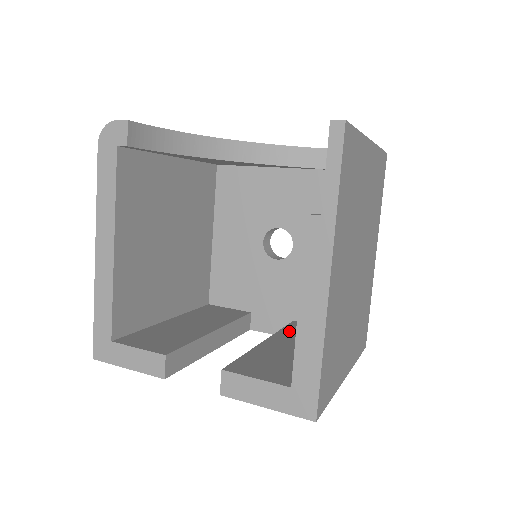
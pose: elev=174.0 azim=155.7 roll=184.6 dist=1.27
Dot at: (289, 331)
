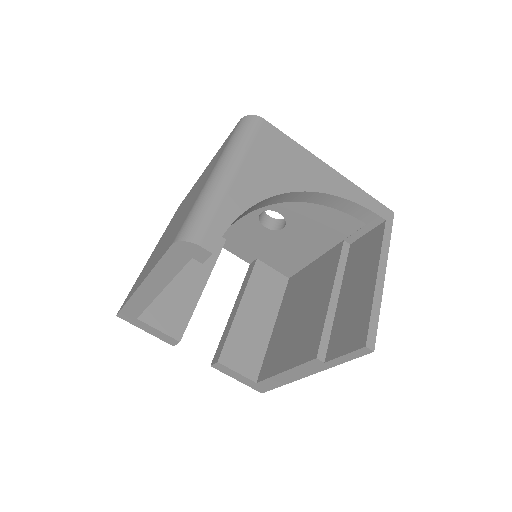
Dot at: (254, 284)
